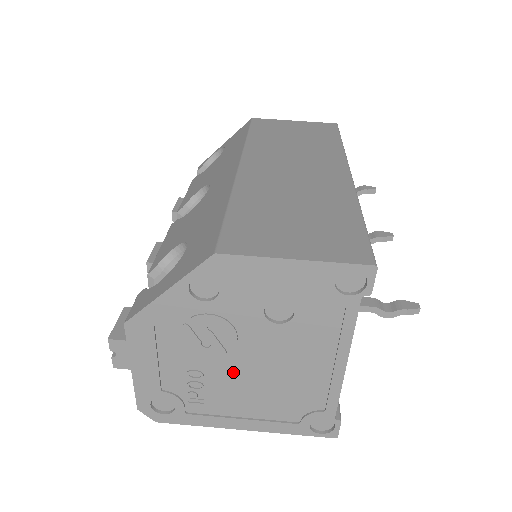
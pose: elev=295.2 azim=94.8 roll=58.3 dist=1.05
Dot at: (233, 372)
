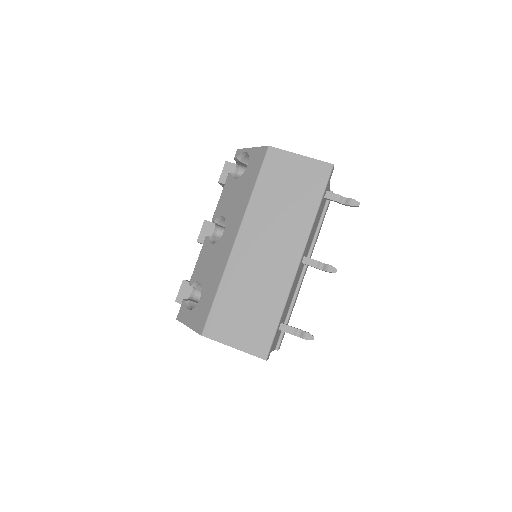
Dot at: occluded
